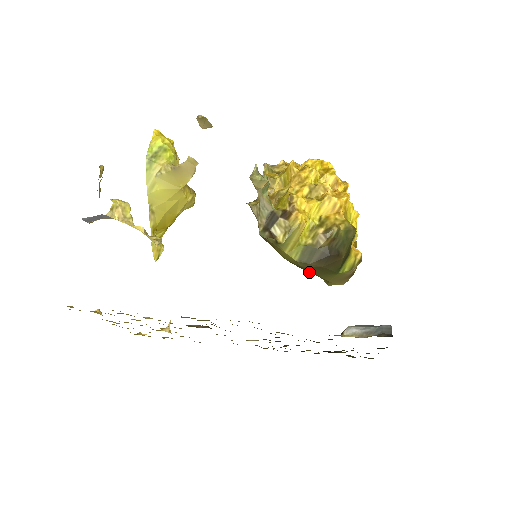
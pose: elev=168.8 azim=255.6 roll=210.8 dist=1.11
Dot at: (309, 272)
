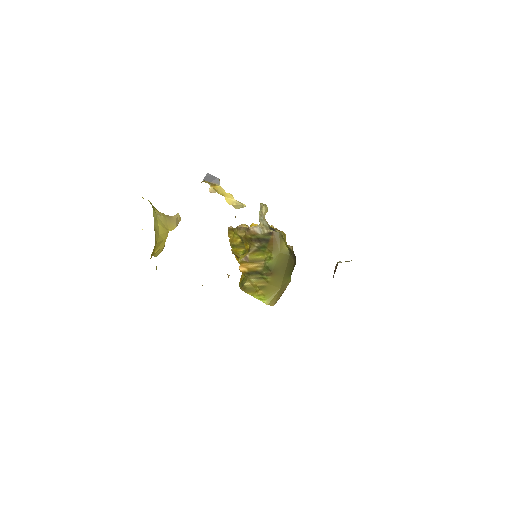
Dot at: (275, 277)
